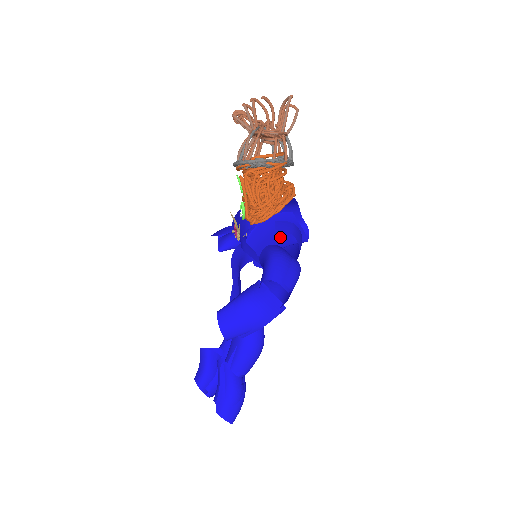
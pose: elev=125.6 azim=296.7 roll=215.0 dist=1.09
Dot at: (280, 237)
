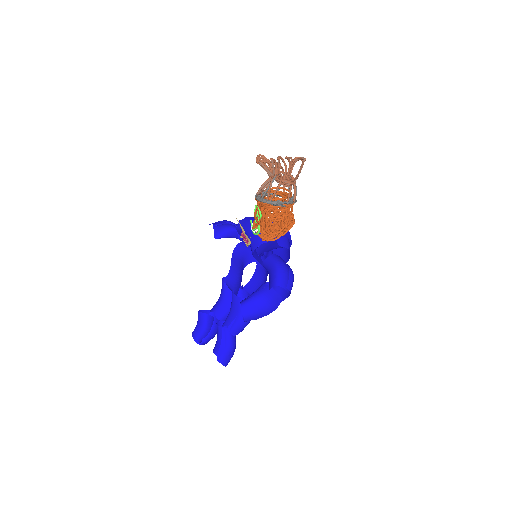
Dot at: (275, 245)
